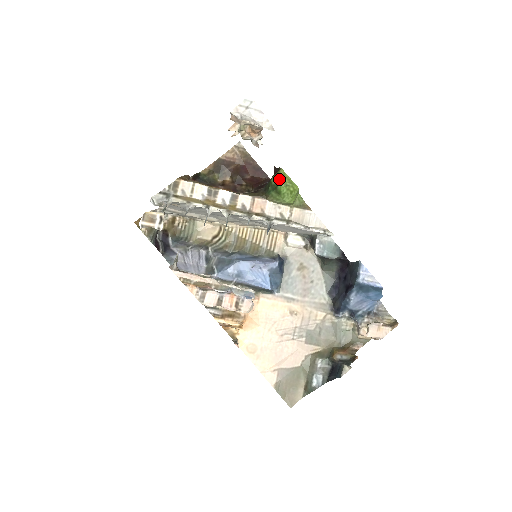
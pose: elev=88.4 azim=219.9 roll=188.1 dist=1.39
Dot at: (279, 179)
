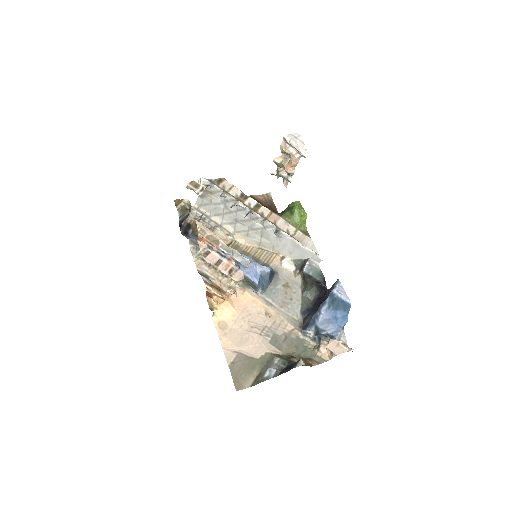
Dot at: (296, 204)
